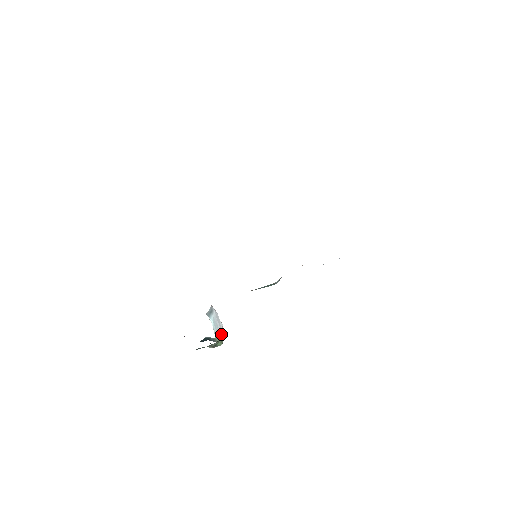
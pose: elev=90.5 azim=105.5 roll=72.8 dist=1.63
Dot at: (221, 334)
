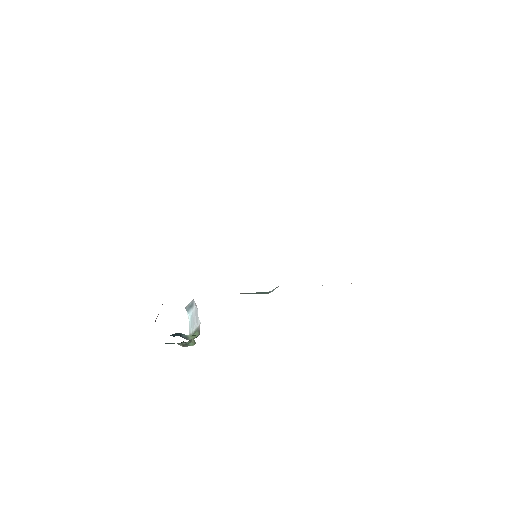
Dot at: (196, 333)
